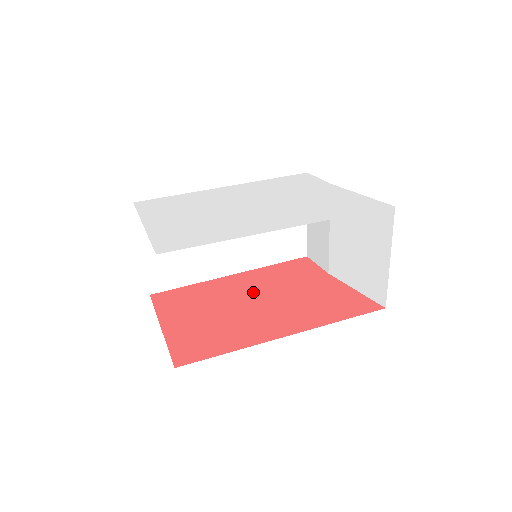
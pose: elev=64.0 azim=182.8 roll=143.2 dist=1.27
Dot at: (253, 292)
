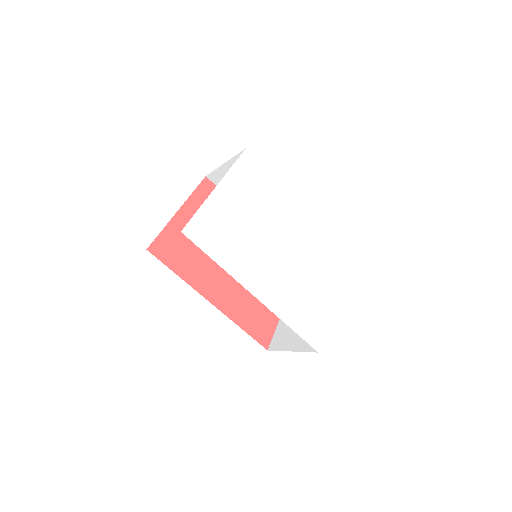
Dot at: occluded
